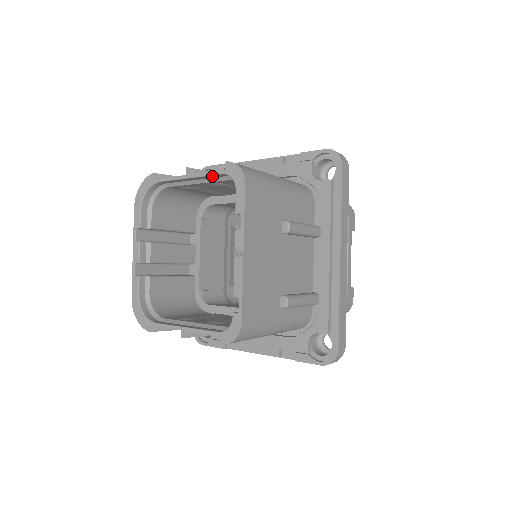
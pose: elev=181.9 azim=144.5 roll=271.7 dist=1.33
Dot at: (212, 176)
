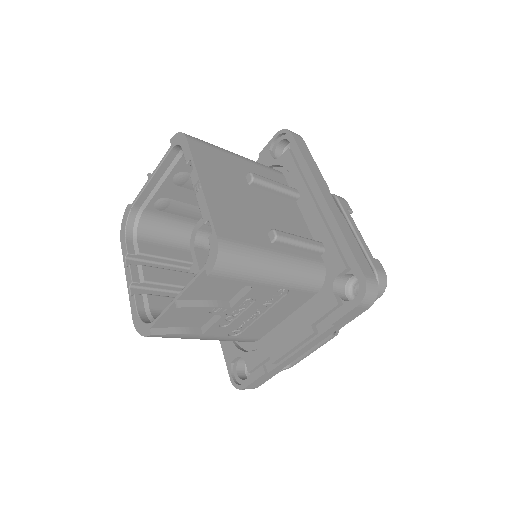
Dot at: (166, 162)
